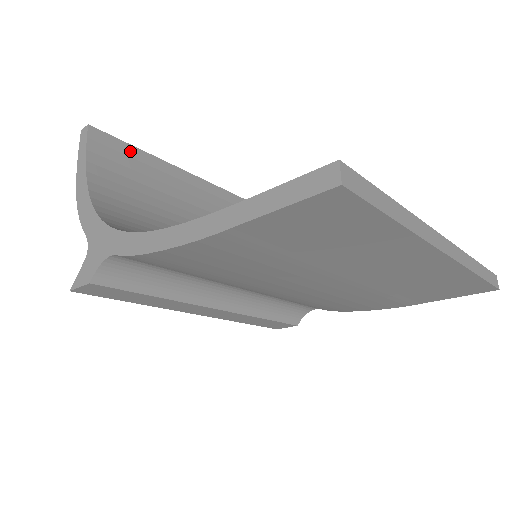
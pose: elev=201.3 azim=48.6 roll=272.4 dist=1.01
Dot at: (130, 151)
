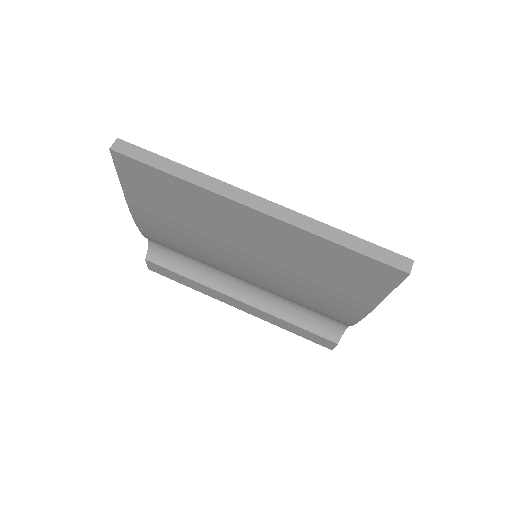
Dot at: occluded
